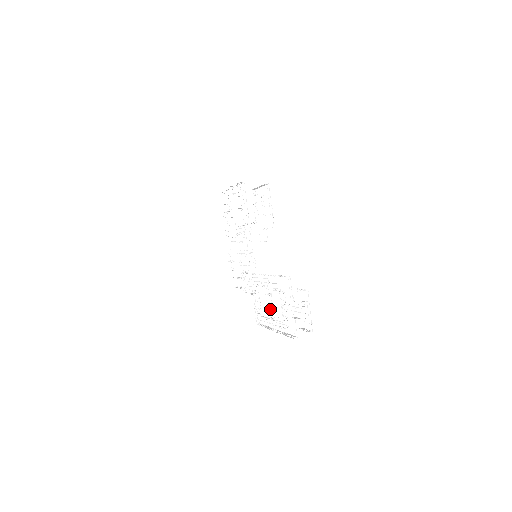
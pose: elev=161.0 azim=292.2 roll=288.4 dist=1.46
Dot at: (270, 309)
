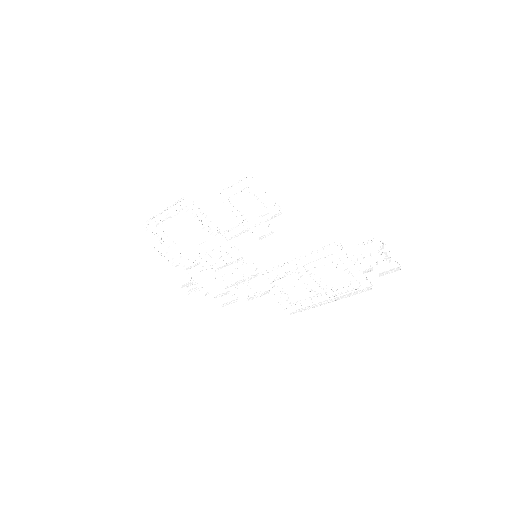
Dot at: (315, 288)
